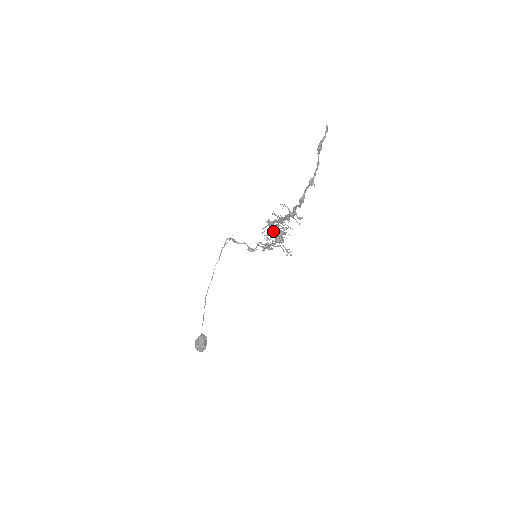
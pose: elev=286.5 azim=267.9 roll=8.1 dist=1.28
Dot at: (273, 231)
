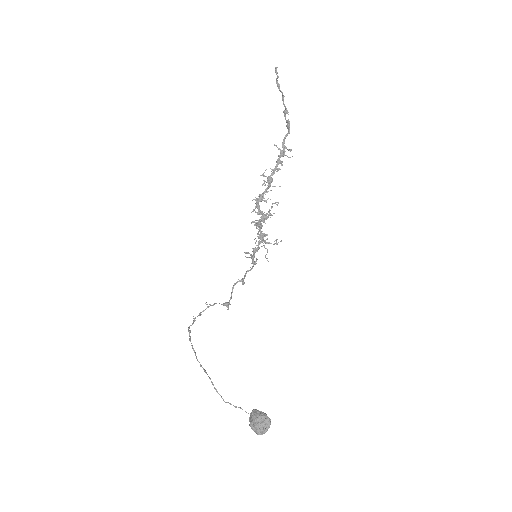
Dot at: (266, 201)
